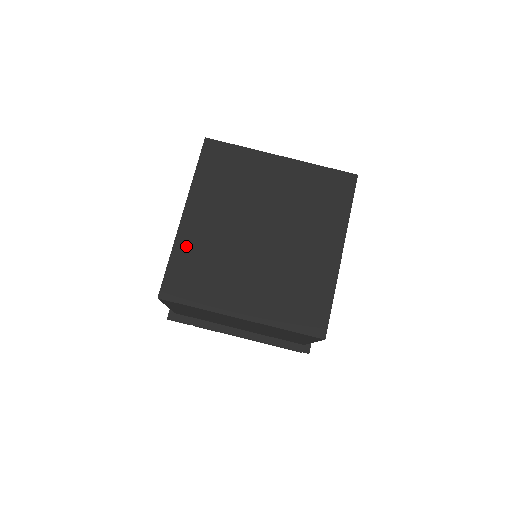
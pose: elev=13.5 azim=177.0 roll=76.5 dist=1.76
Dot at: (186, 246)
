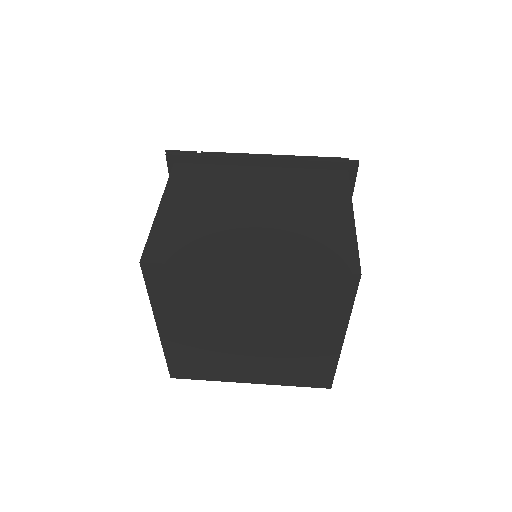
Dot at: (176, 349)
